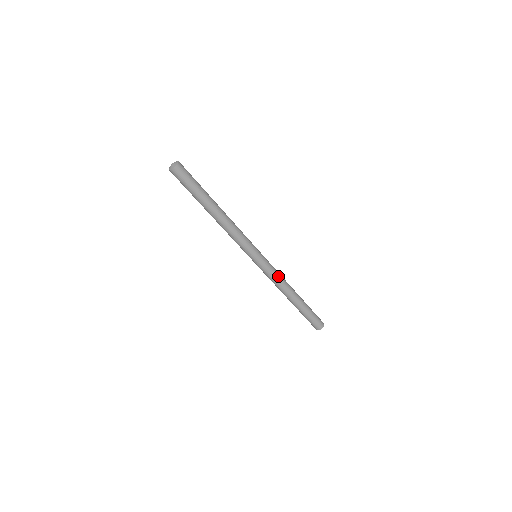
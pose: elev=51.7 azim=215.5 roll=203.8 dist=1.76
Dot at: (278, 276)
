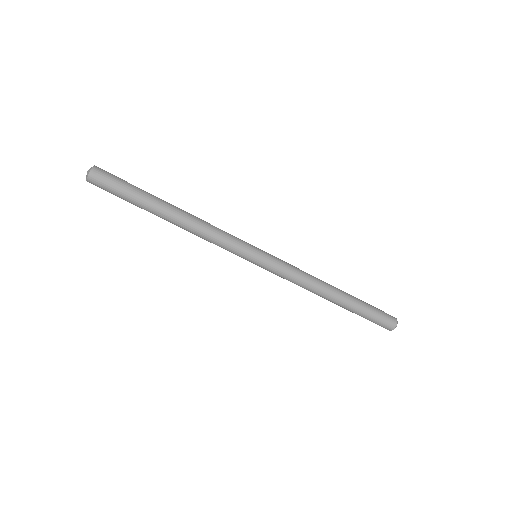
Dot at: (298, 269)
